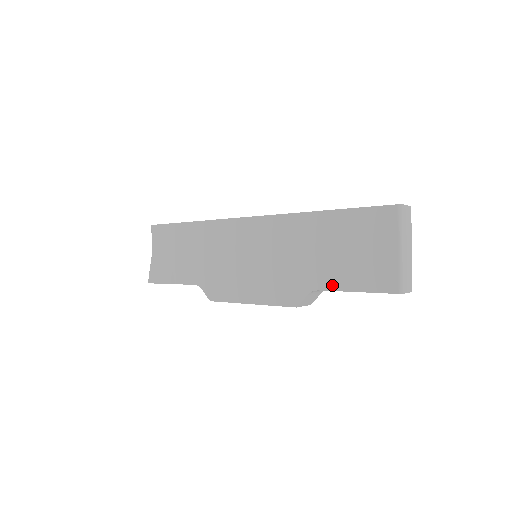
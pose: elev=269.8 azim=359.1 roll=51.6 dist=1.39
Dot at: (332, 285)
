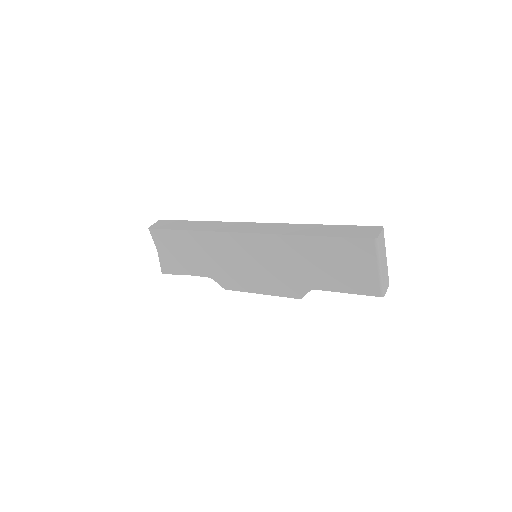
Dot at: (328, 287)
